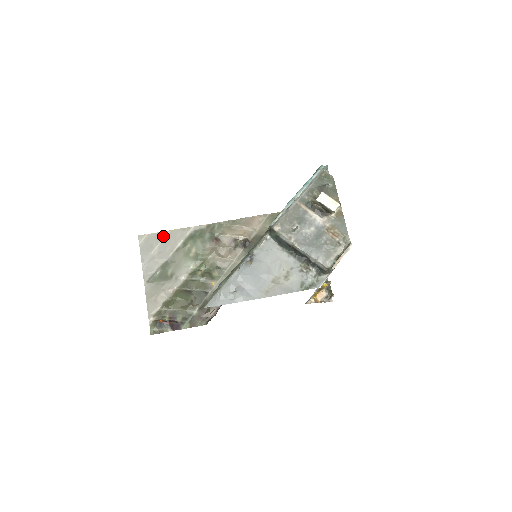
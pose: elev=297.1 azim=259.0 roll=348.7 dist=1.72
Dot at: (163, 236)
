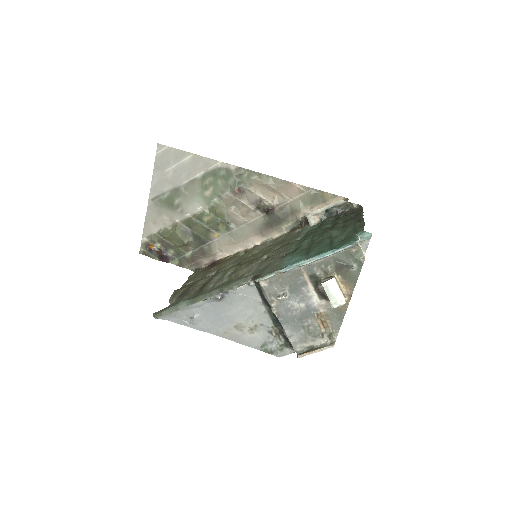
Dot at: (184, 157)
